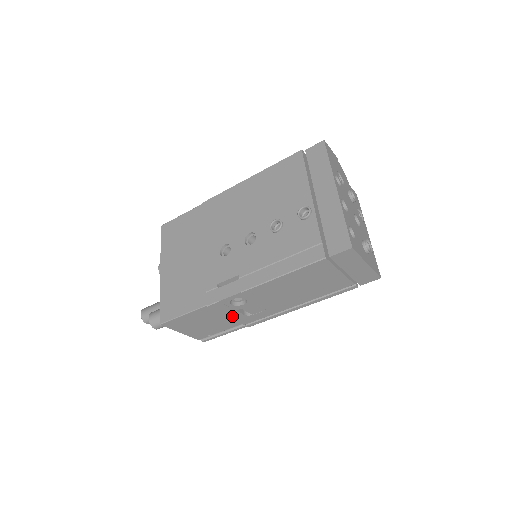
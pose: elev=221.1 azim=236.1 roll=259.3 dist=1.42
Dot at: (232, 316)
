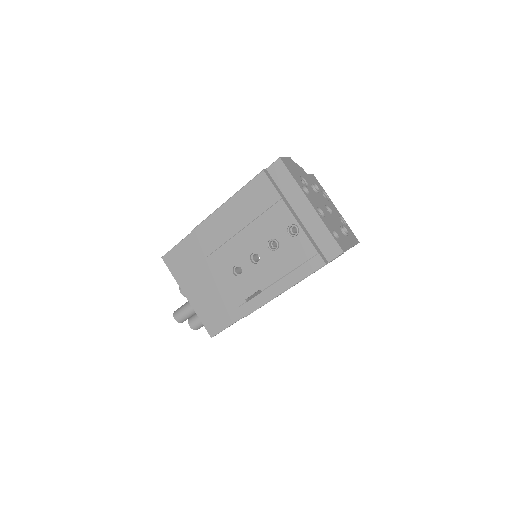
Dot at: (260, 307)
